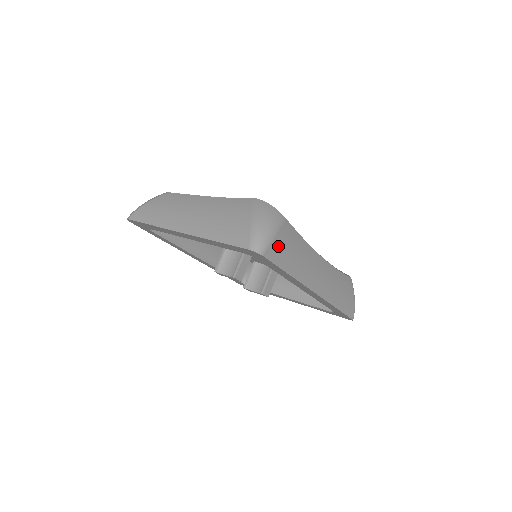
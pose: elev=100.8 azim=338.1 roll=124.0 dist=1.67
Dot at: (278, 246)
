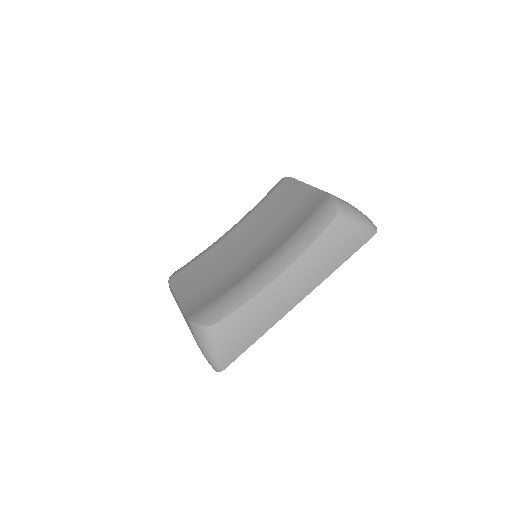
Dot at: (228, 350)
